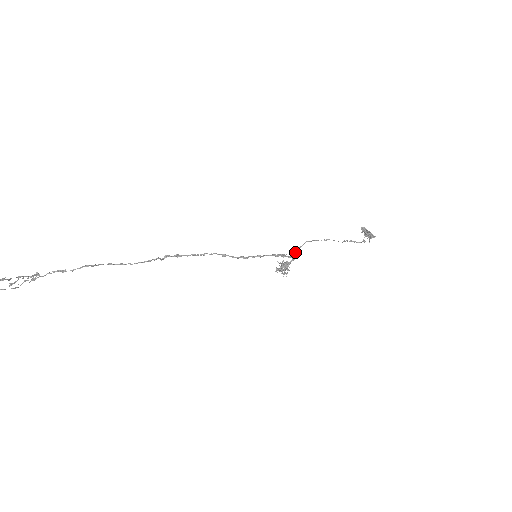
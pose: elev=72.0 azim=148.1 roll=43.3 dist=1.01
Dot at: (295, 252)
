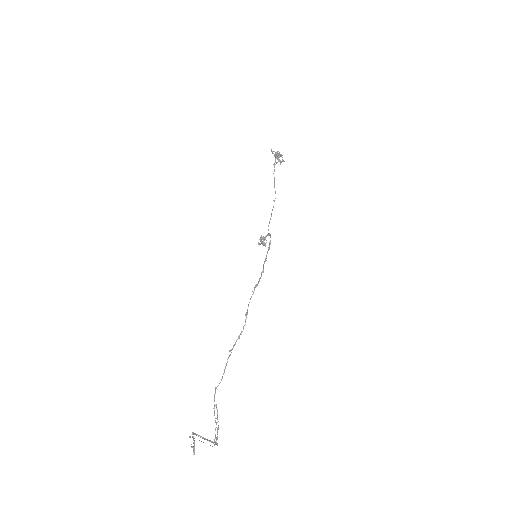
Dot at: (268, 229)
